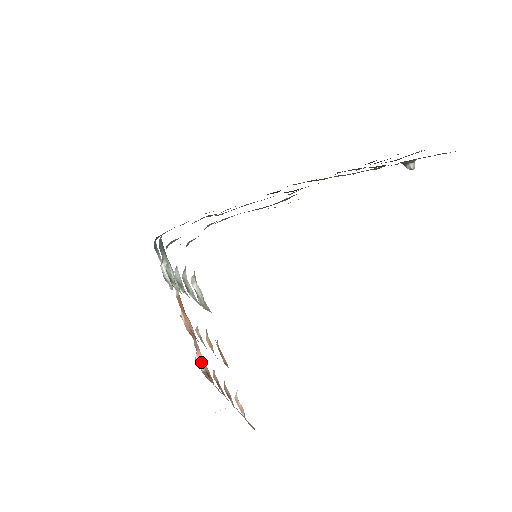
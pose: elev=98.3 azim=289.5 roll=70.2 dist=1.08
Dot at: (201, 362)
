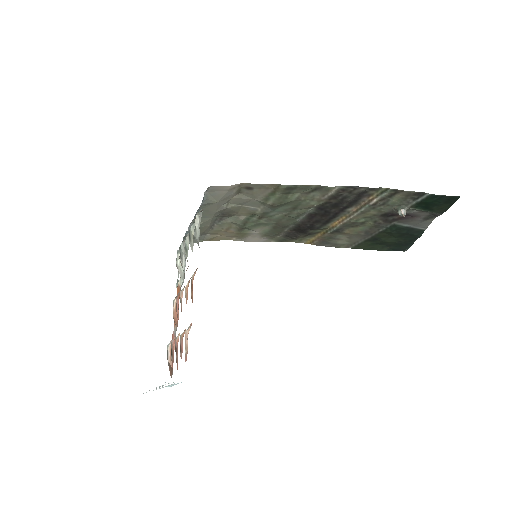
Dot at: occluded
